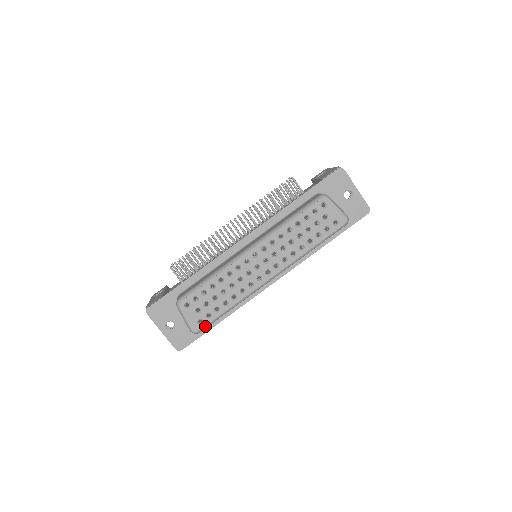
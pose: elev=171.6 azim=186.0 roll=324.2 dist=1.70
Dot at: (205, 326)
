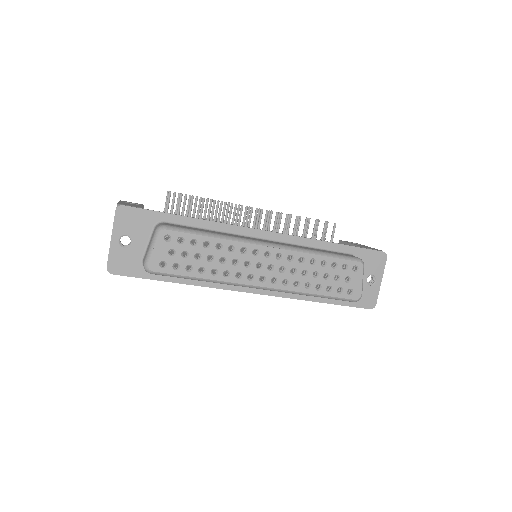
Dot at: (163, 273)
